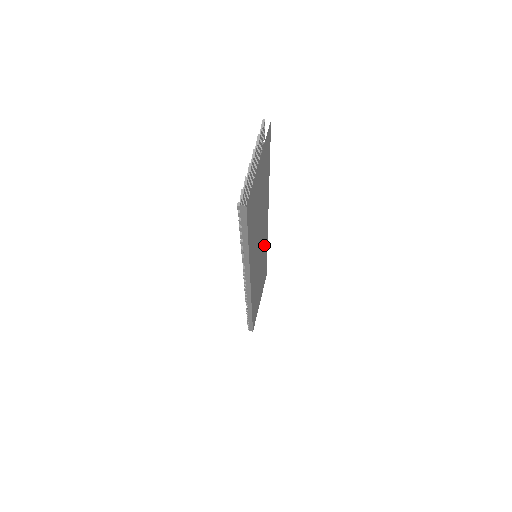
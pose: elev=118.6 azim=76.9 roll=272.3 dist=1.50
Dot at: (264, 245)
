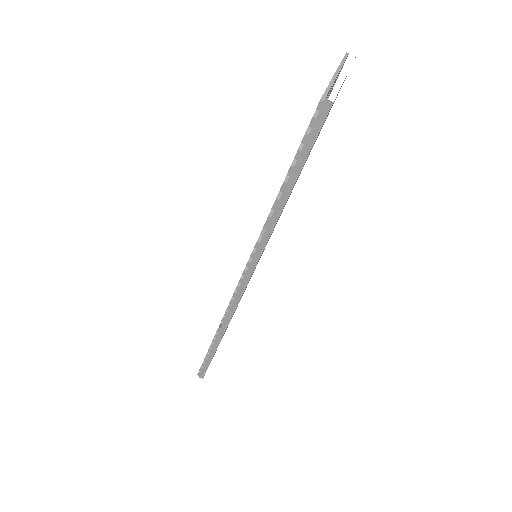
Dot at: occluded
